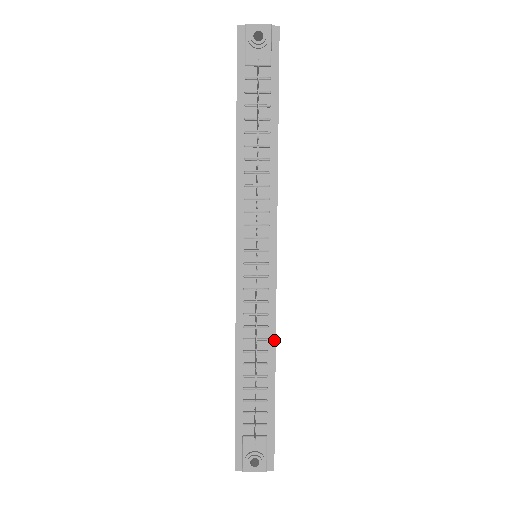
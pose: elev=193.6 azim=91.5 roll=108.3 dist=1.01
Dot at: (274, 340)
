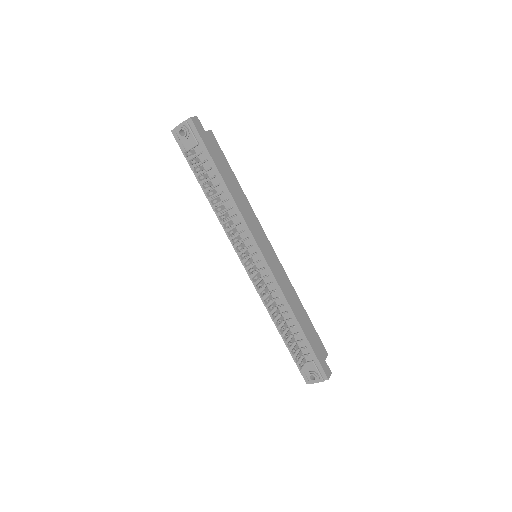
Dot at: (287, 304)
